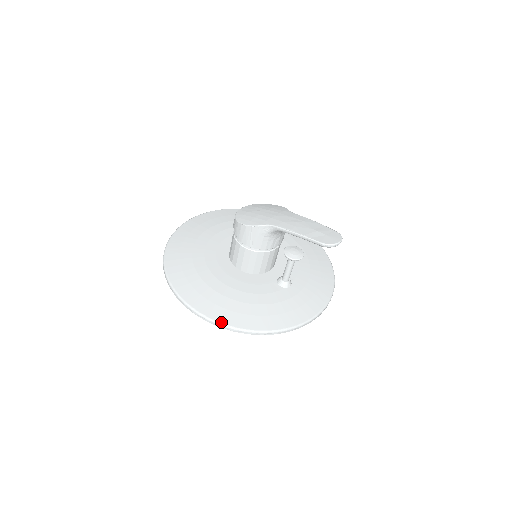
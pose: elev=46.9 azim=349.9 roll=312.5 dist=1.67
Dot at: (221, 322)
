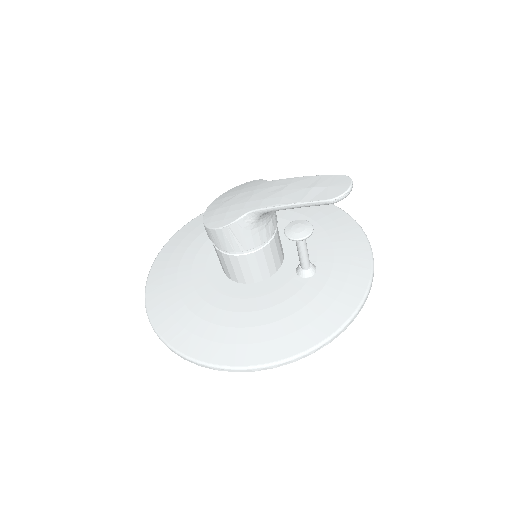
Dot at: (254, 364)
